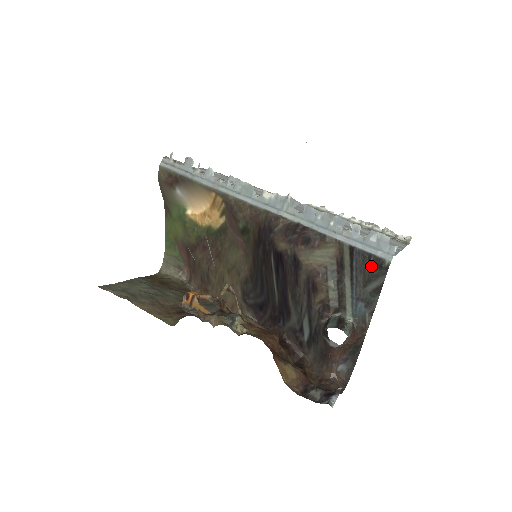
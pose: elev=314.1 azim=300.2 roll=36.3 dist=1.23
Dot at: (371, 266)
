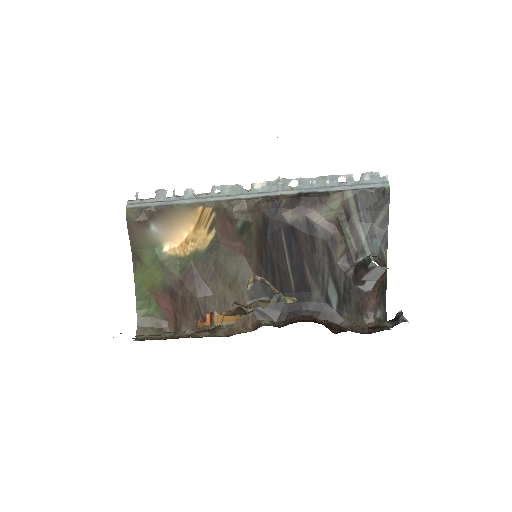
Dot at: (375, 199)
